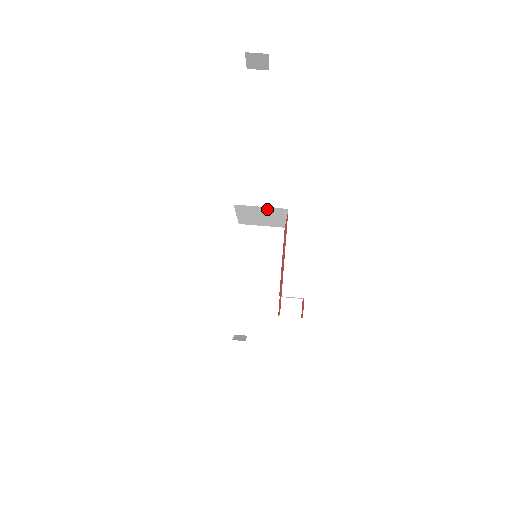
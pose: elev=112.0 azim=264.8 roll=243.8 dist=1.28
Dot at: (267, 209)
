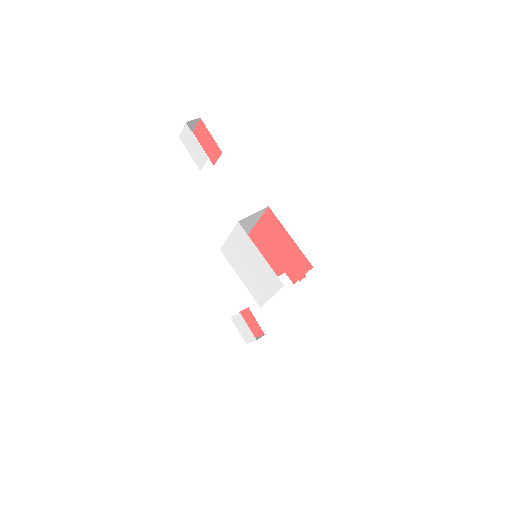
Dot at: (255, 215)
